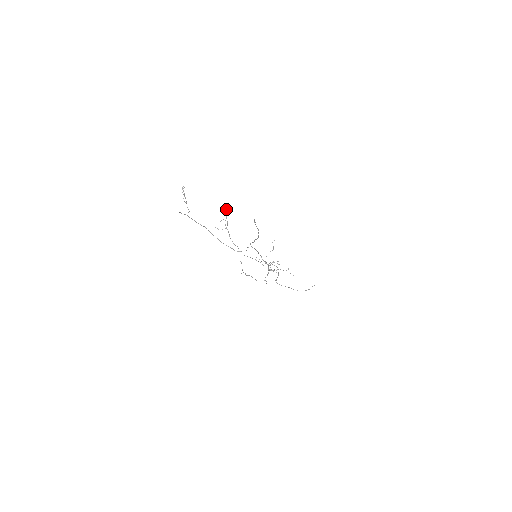
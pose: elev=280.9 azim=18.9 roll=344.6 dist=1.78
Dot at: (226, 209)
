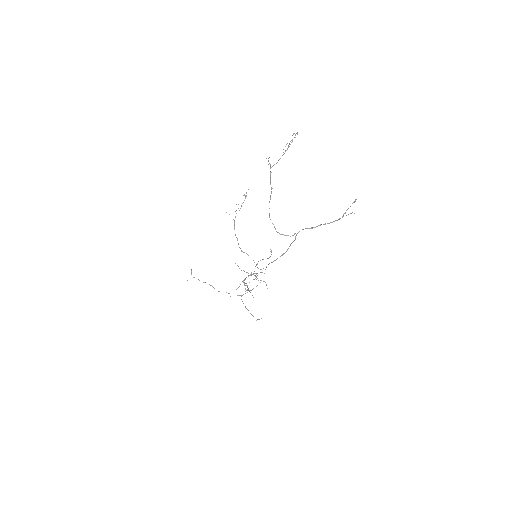
Dot at: occluded
